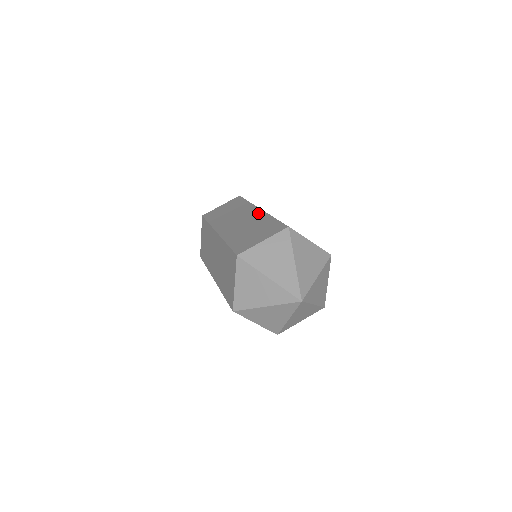
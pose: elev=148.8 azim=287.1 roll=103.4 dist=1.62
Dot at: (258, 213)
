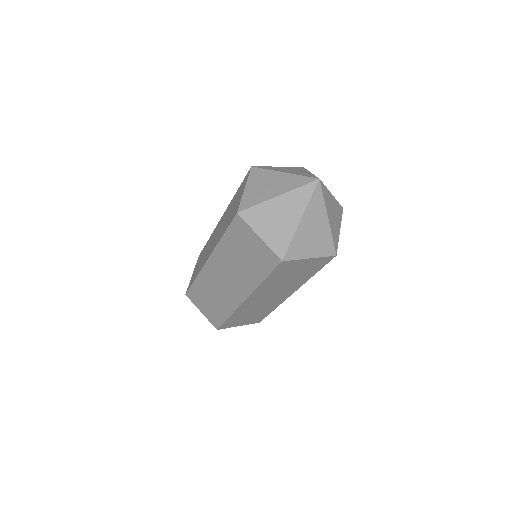
Dot at: (223, 216)
